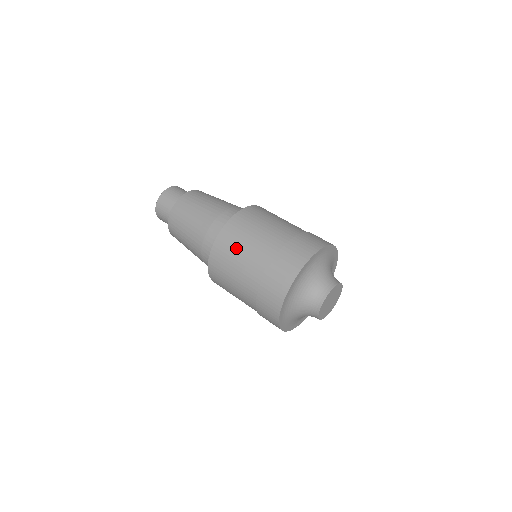
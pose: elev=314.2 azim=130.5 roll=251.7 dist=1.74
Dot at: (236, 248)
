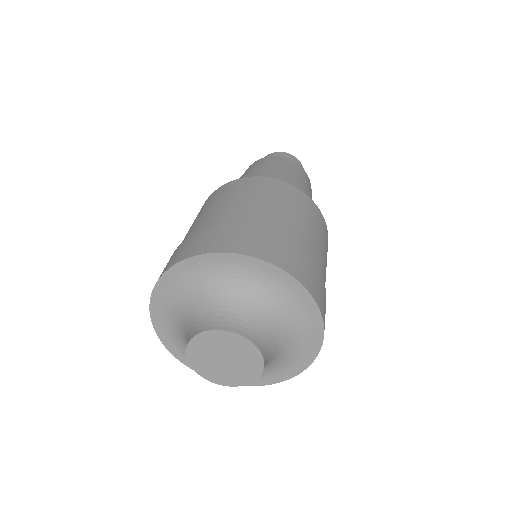
Dot at: (257, 193)
